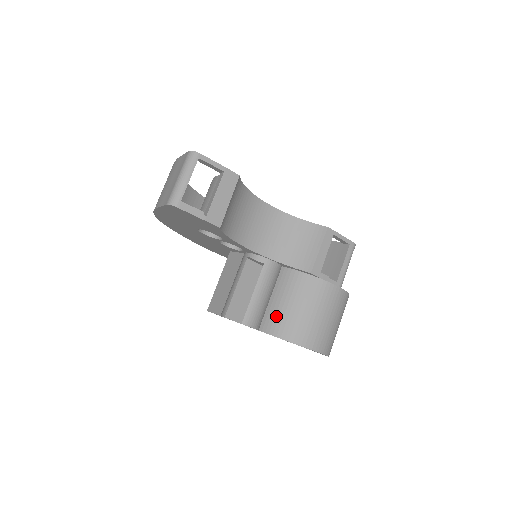
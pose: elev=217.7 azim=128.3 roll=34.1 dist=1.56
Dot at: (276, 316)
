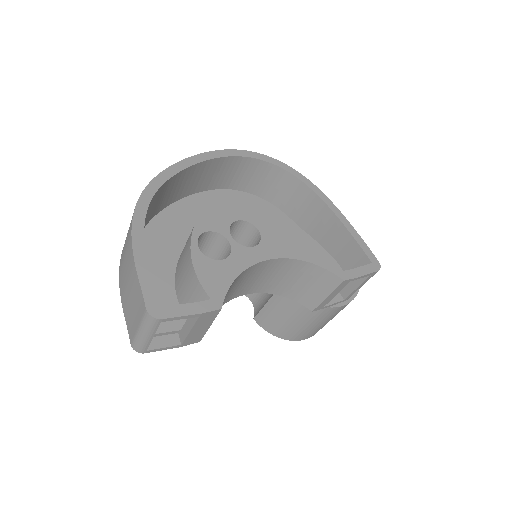
Dot at: (271, 320)
